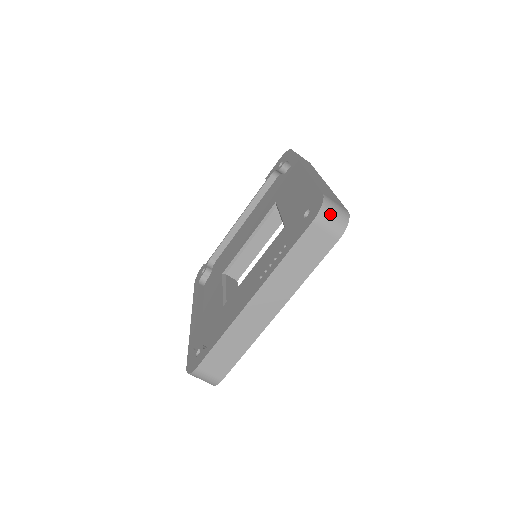
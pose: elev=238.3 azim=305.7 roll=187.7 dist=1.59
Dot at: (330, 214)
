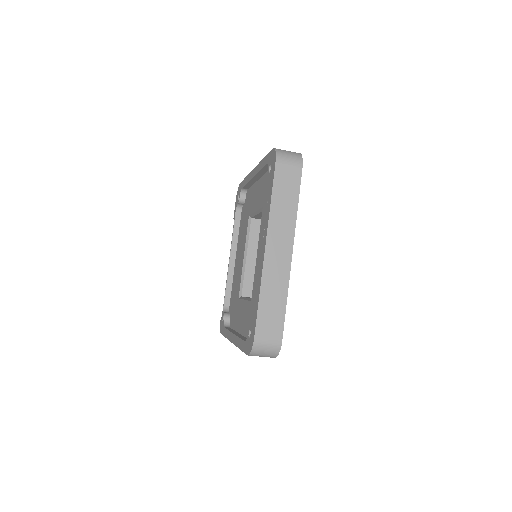
Dot at: (285, 154)
